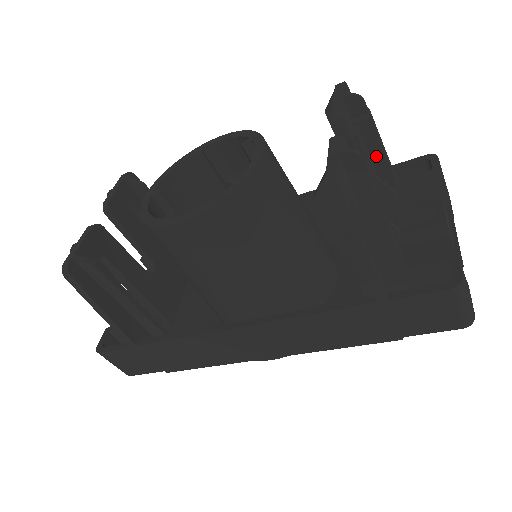
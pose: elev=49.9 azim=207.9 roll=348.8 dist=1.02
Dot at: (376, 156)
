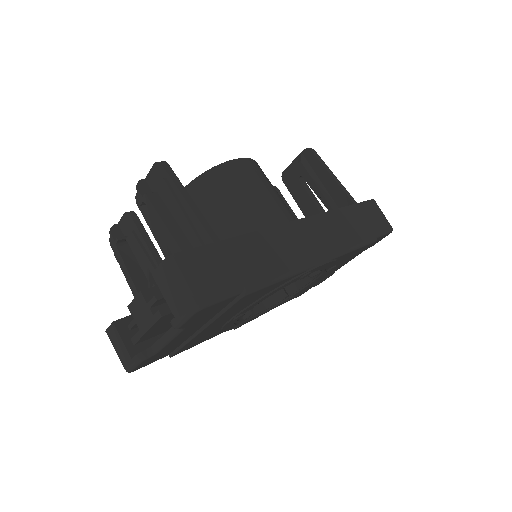
Dot at: occluded
